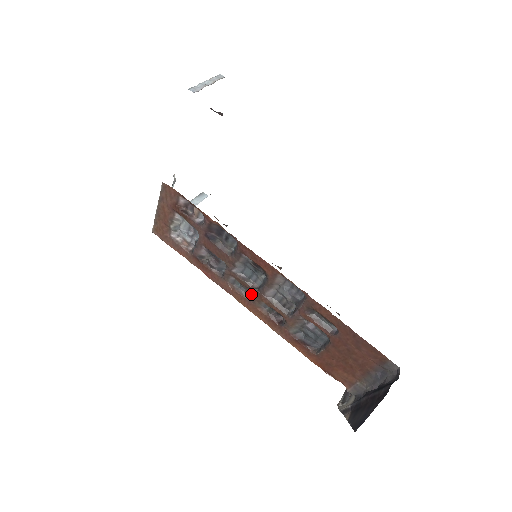
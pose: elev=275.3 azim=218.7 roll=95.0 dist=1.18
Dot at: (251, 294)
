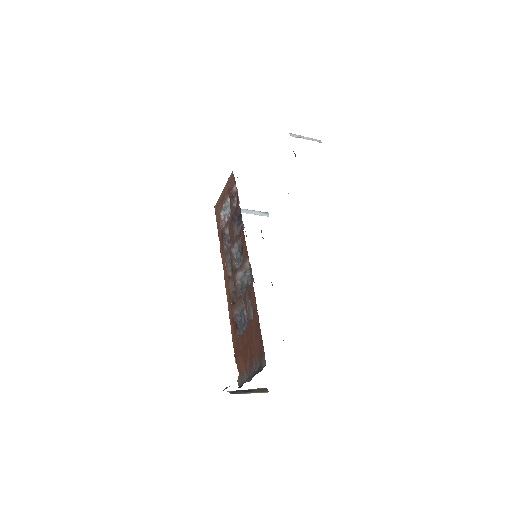
Dot at: occluded
